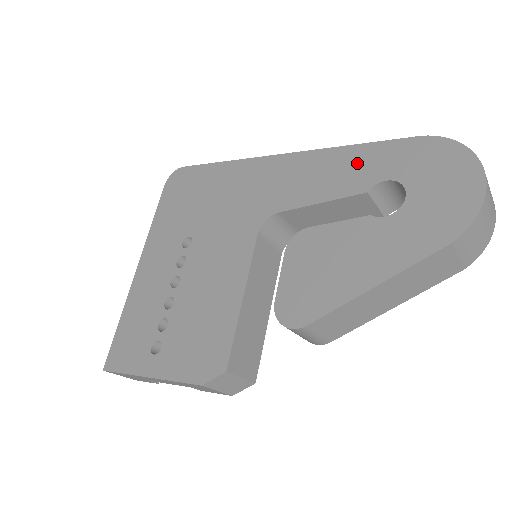
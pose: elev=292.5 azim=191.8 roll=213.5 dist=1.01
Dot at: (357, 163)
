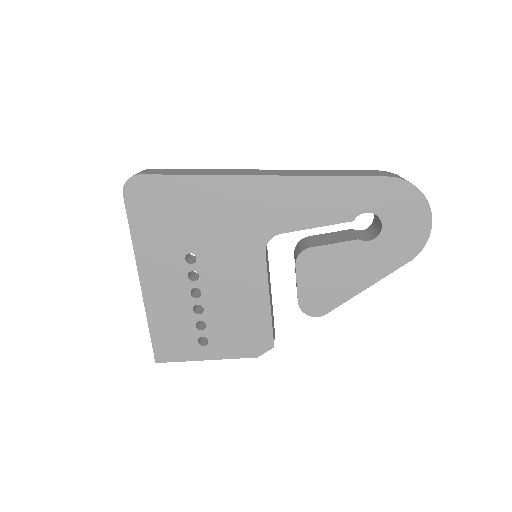
Dot at: (341, 195)
